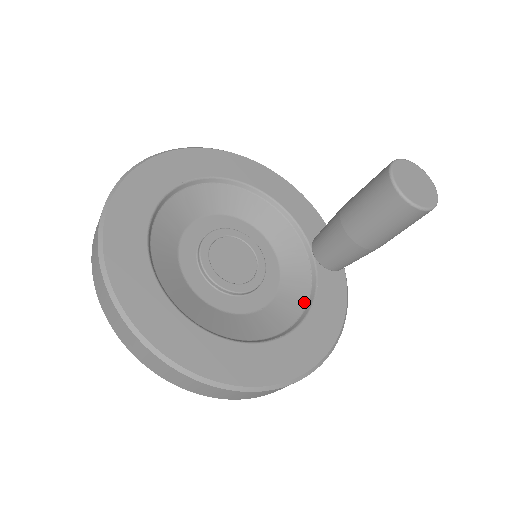
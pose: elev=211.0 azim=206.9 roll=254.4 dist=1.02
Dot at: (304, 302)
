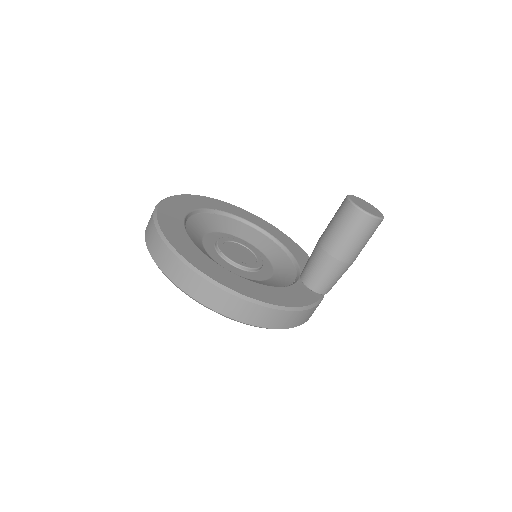
Dot at: occluded
